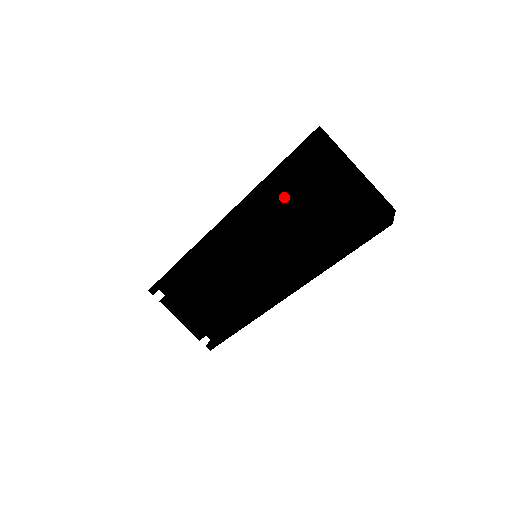
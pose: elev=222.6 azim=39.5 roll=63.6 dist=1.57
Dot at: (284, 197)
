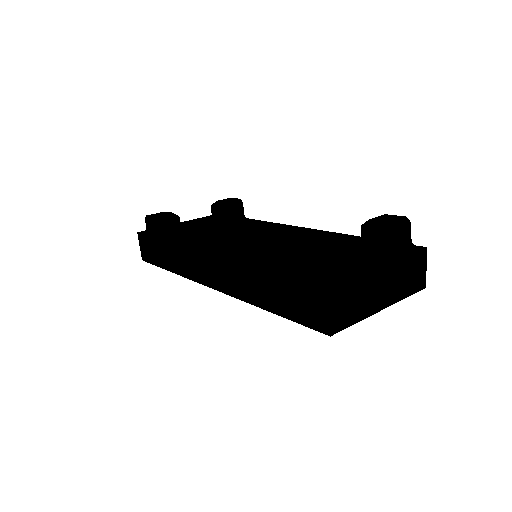
Dot at: occluded
